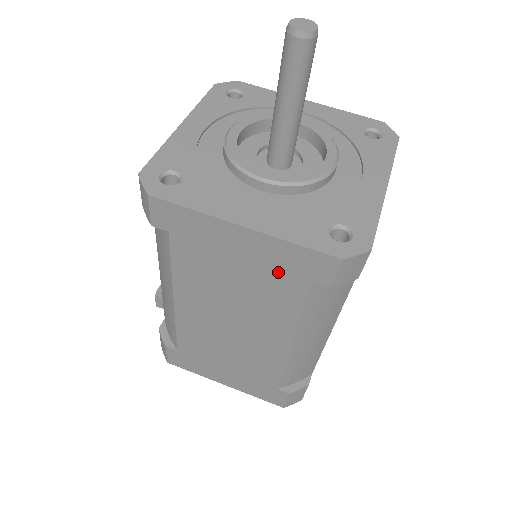
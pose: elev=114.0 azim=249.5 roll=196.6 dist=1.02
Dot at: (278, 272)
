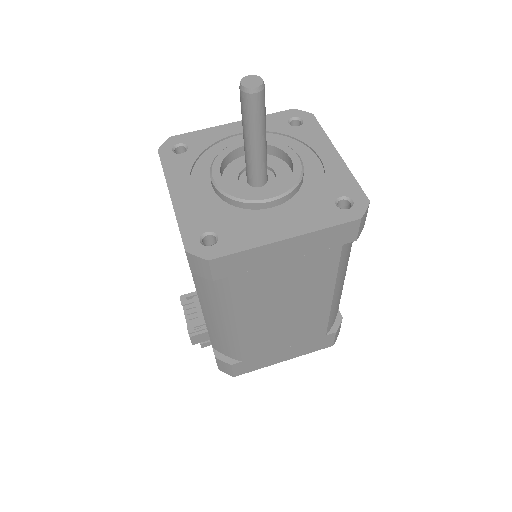
Dot at: (317, 254)
